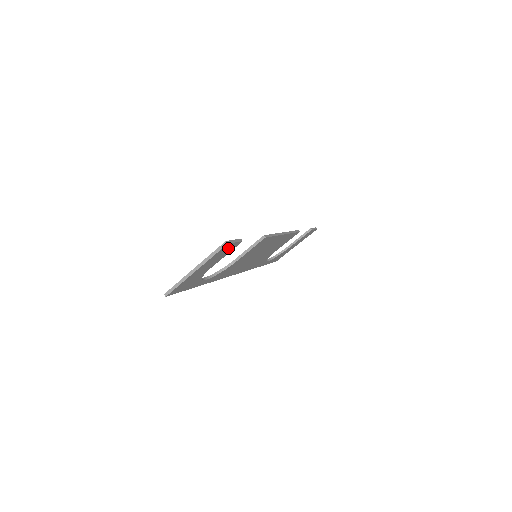
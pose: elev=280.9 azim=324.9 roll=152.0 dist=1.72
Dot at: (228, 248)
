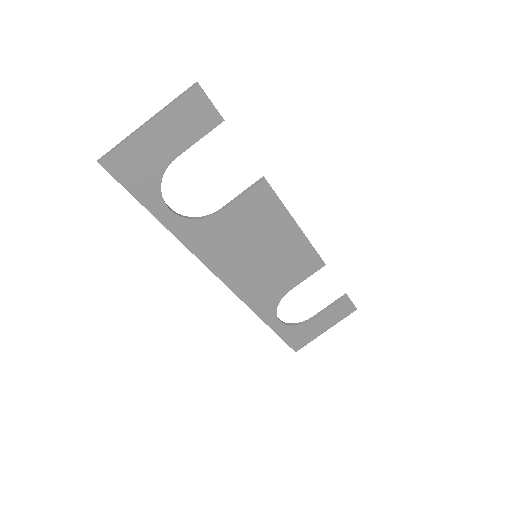
Dot at: (201, 111)
